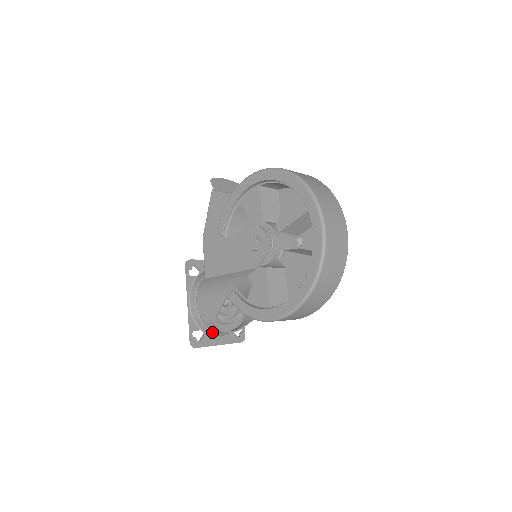
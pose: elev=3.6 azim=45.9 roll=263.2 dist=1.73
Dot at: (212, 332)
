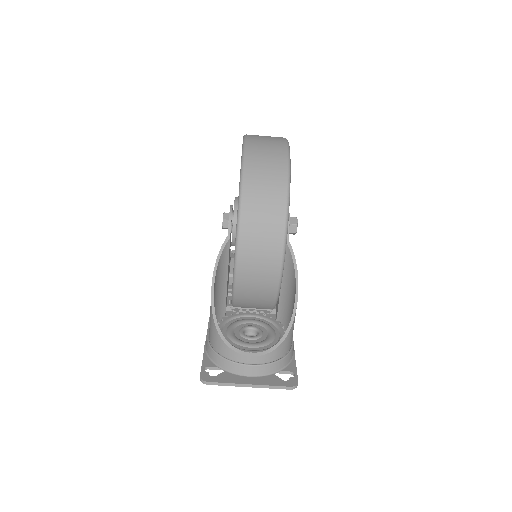
Dot at: (228, 361)
